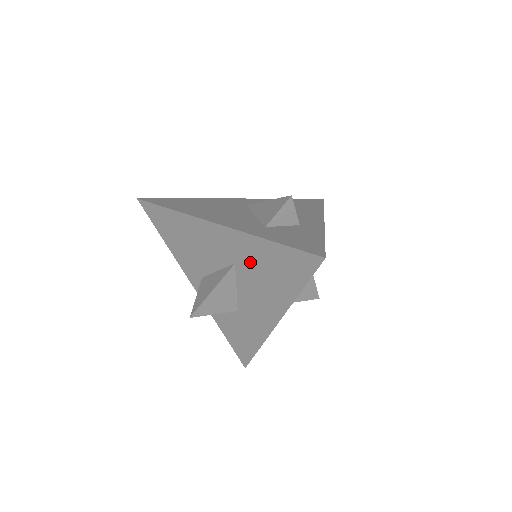
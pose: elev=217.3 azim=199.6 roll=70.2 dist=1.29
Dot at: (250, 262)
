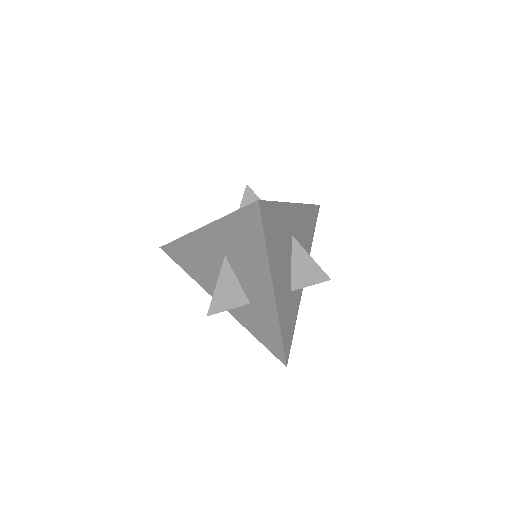
Dot at: (230, 246)
